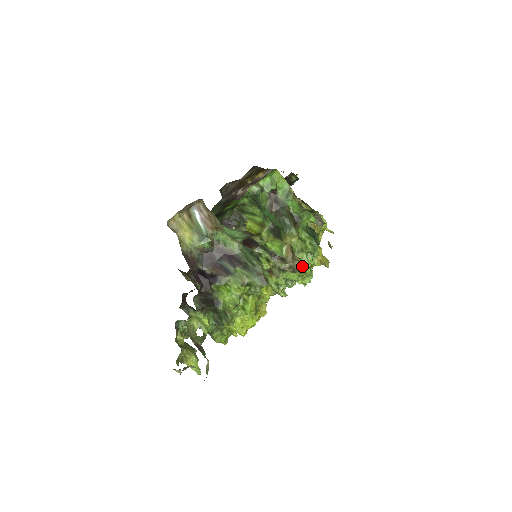
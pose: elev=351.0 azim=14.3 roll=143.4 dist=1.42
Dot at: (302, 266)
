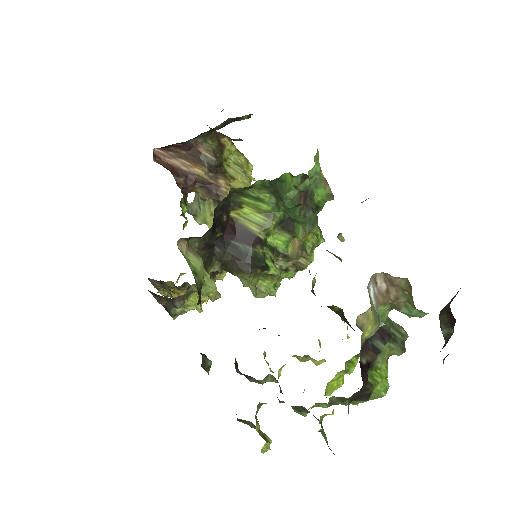
Dot at: (307, 263)
